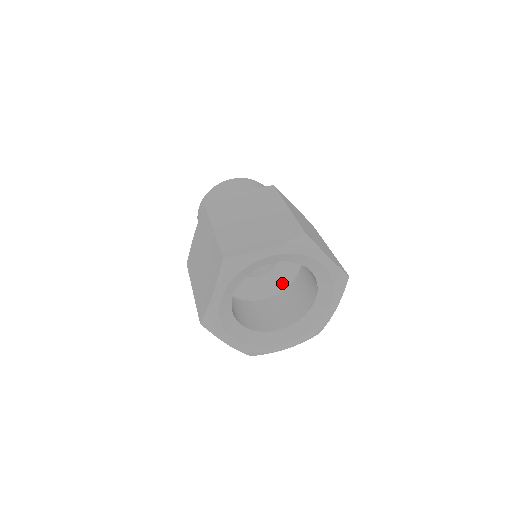
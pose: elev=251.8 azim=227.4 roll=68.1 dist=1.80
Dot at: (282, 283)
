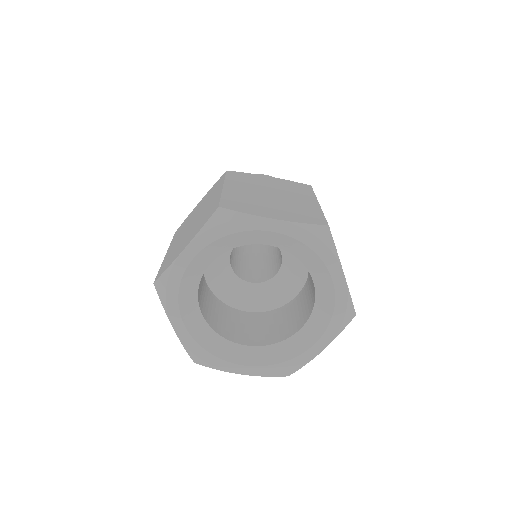
Dot at: (301, 271)
